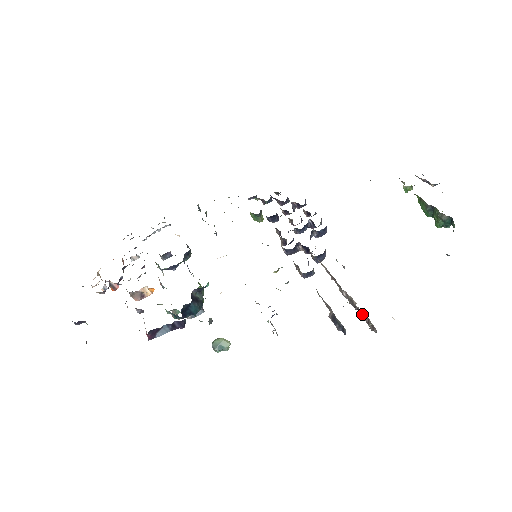
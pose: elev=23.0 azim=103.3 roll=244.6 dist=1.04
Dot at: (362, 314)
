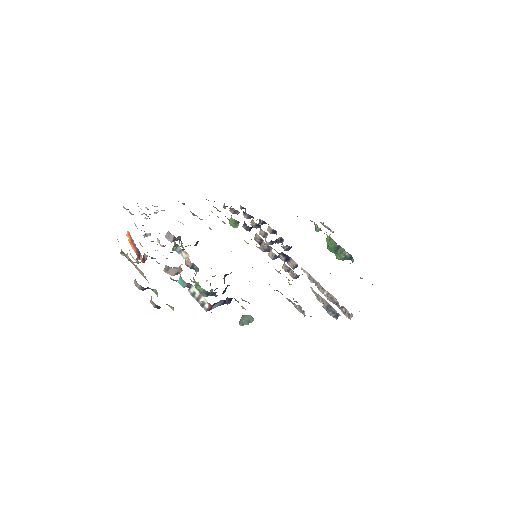
Dot at: (341, 307)
